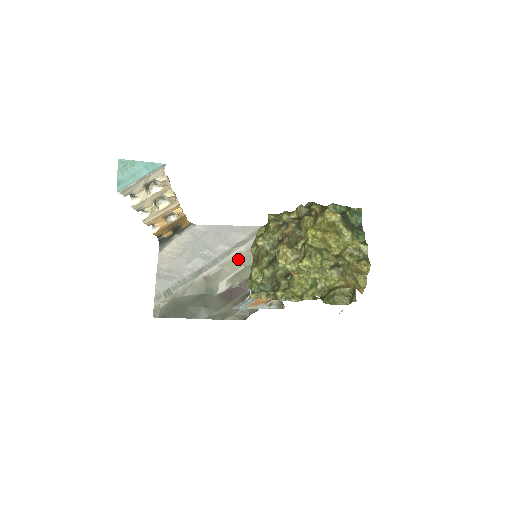
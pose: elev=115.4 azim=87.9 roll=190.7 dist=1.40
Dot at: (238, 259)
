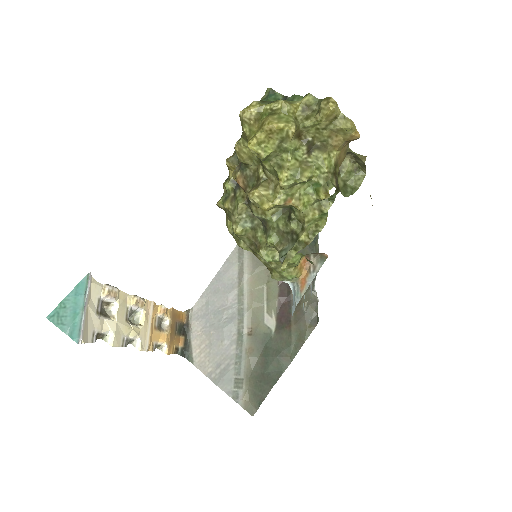
Dot at: (253, 288)
